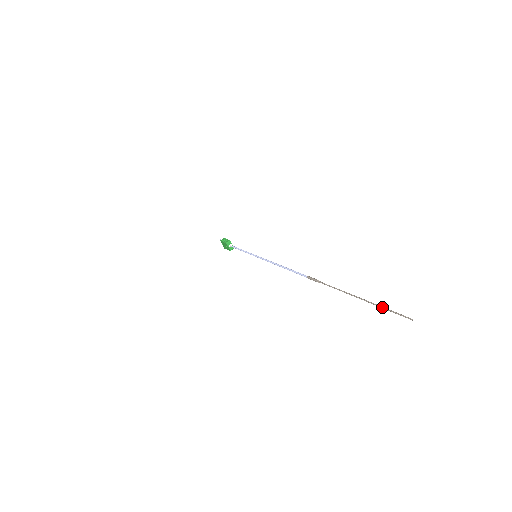
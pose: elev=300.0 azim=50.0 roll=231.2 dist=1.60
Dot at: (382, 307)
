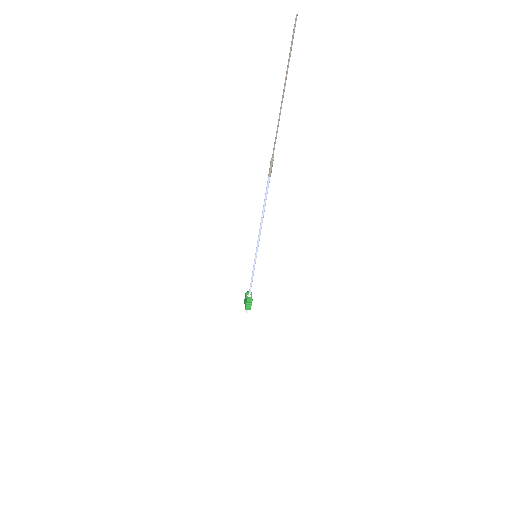
Dot at: (288, 60)
